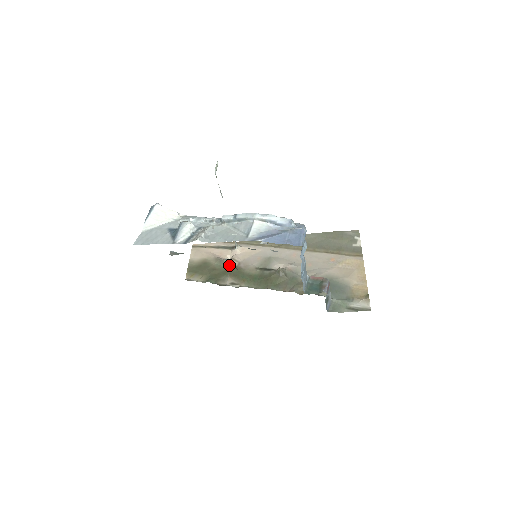
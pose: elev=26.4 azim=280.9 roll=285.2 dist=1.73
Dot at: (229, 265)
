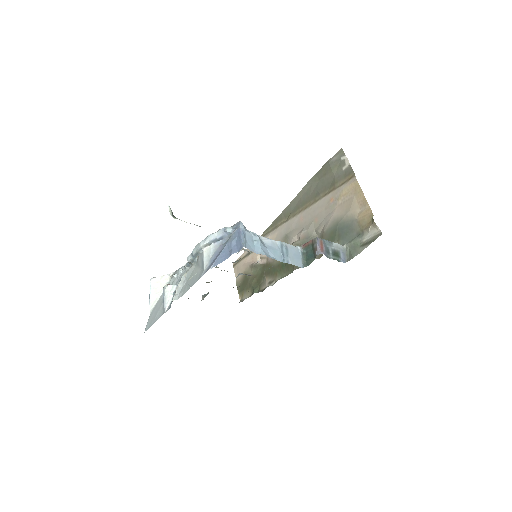
Dot at: (261, 266)
